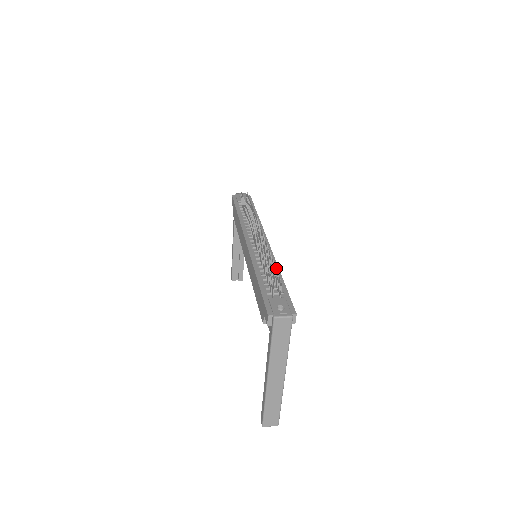
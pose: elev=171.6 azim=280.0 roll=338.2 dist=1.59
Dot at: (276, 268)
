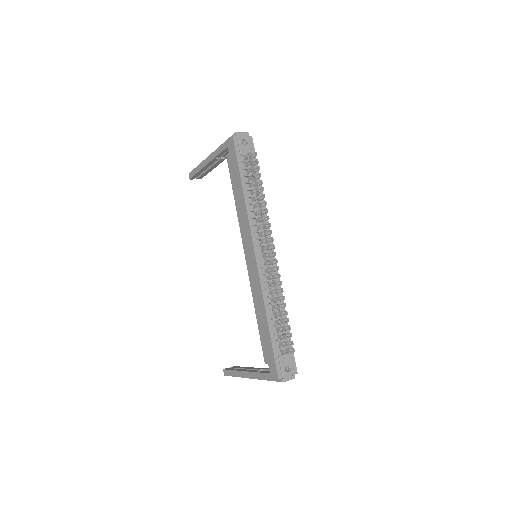
Dot at: (290, 328)
